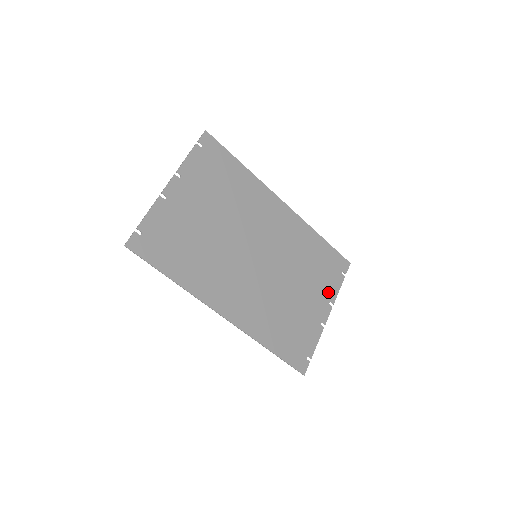
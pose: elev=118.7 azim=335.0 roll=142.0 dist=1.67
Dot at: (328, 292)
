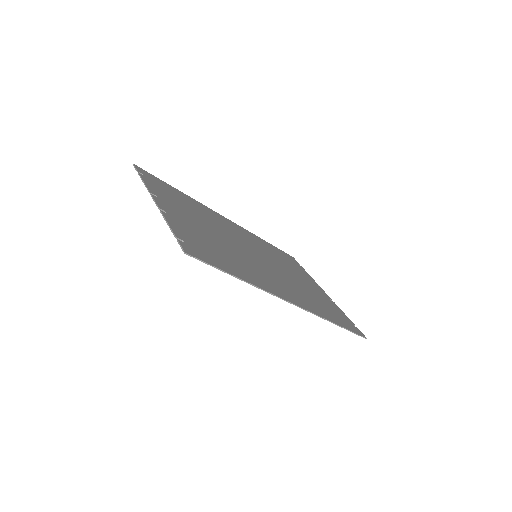
Dot at: (308, 277)
